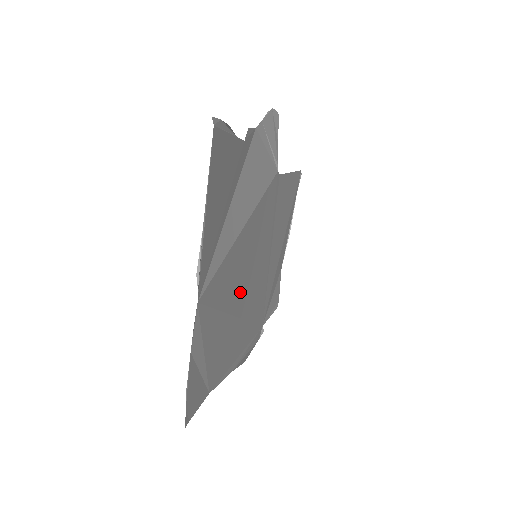
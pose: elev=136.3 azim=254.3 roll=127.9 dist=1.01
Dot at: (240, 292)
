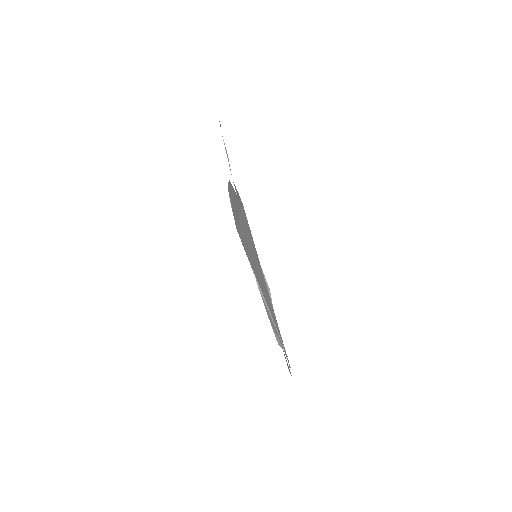
Dot at: occluded
